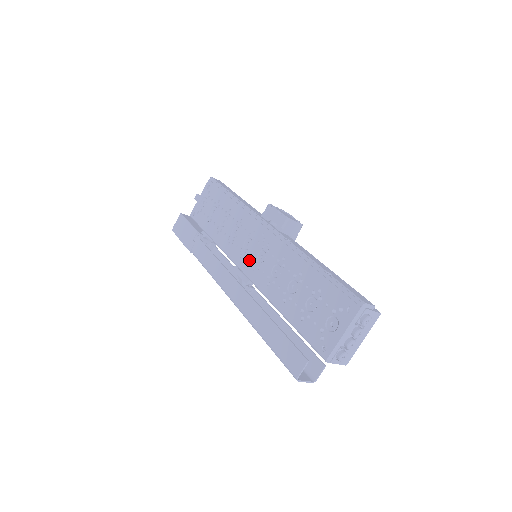
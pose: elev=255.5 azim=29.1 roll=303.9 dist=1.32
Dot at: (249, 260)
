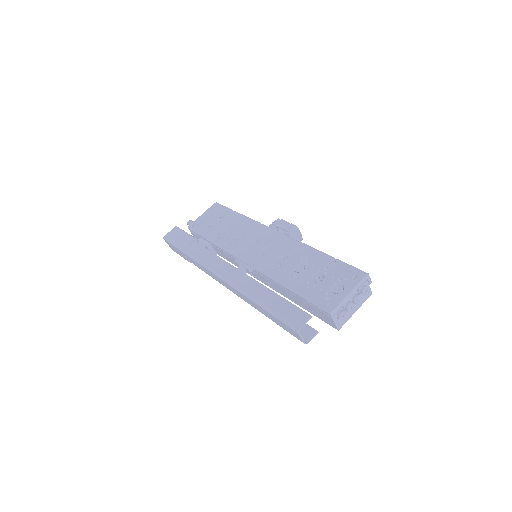
Dot at: (254, 253)
